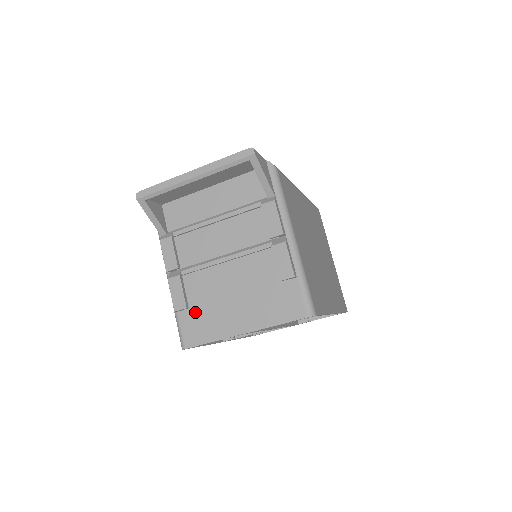
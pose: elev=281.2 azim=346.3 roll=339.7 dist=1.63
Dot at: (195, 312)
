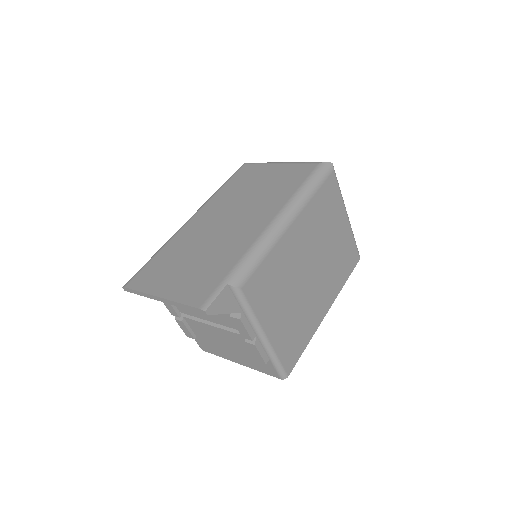
Dot at: (202, 338)
